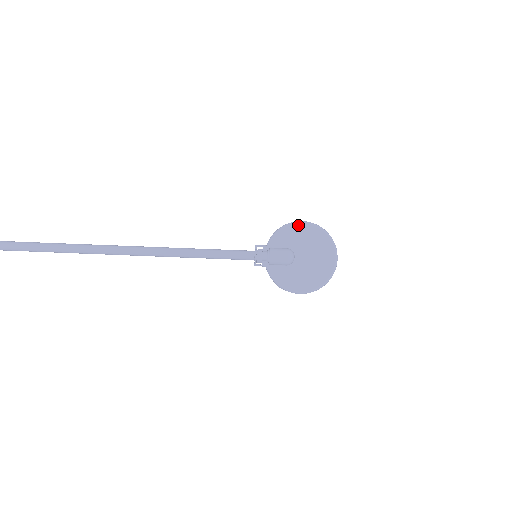
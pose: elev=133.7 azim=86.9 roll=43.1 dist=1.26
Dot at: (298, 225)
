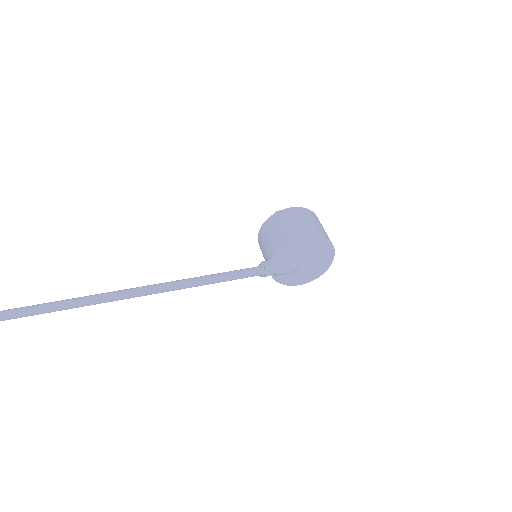
Dot at: (302, 242)
